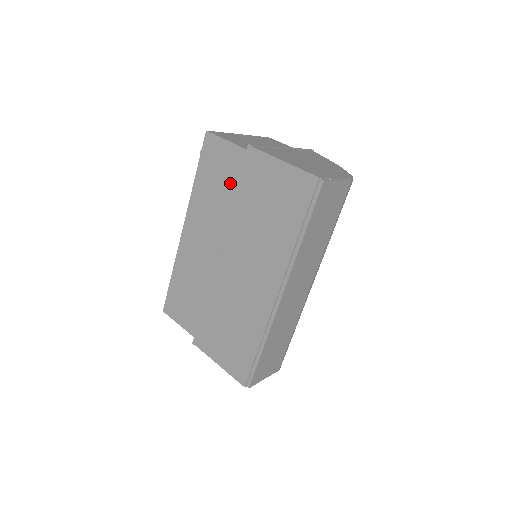
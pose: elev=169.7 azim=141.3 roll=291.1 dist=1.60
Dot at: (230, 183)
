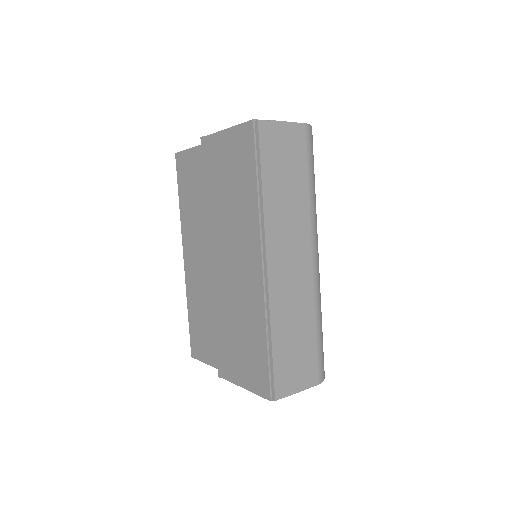
Dot at: (200, 184)
